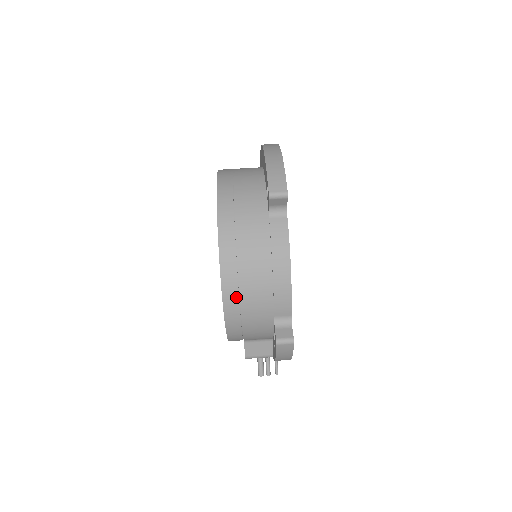
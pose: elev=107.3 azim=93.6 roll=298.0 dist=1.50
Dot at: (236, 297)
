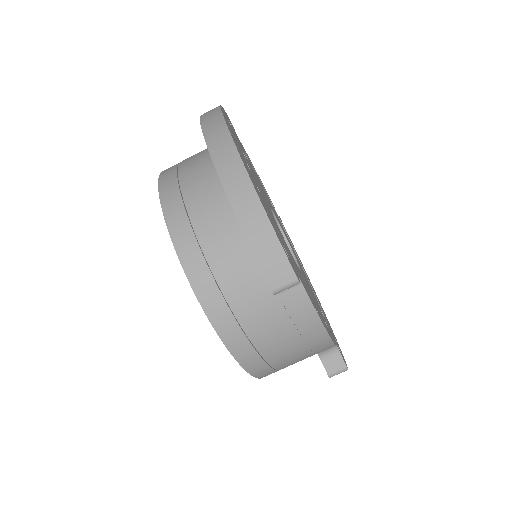
Dot at: (270, 371)
